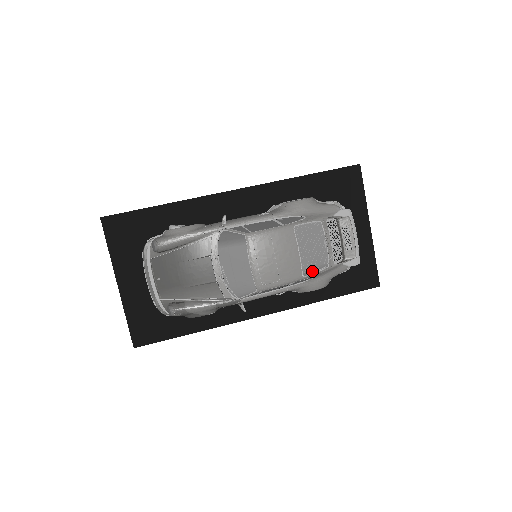
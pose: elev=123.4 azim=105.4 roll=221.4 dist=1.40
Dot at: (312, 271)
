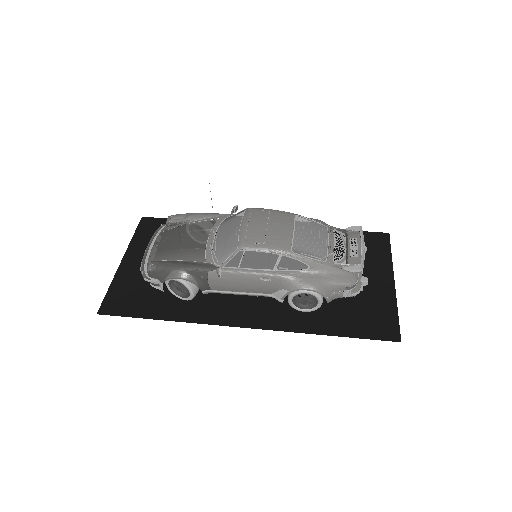
Dot at: (304, 254)
